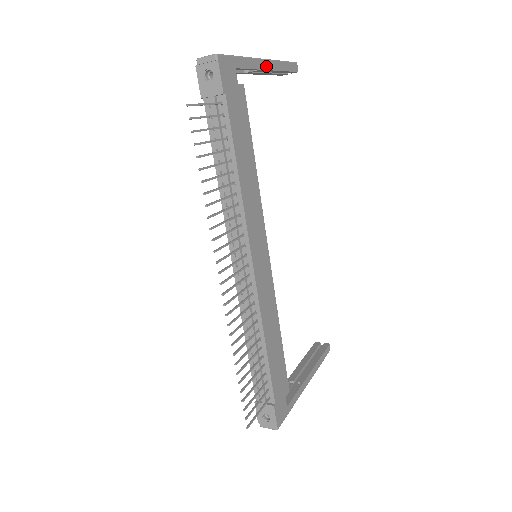
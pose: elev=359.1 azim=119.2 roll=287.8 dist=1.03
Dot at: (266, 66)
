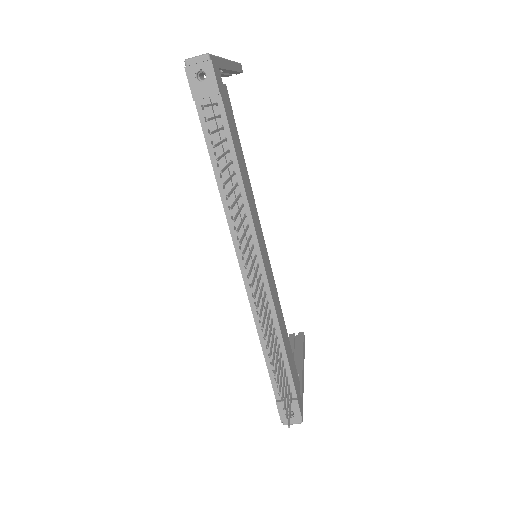
Dot at: (230, 66)
